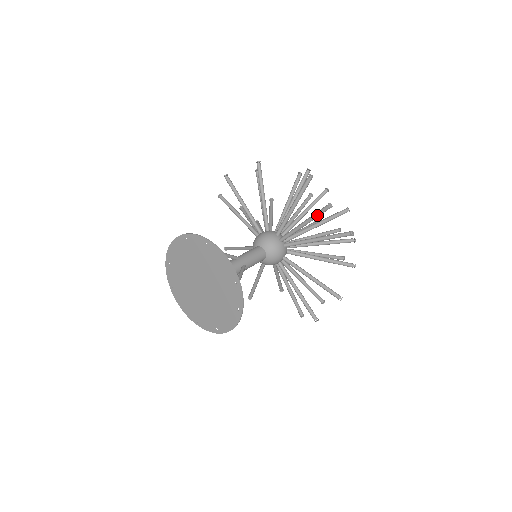
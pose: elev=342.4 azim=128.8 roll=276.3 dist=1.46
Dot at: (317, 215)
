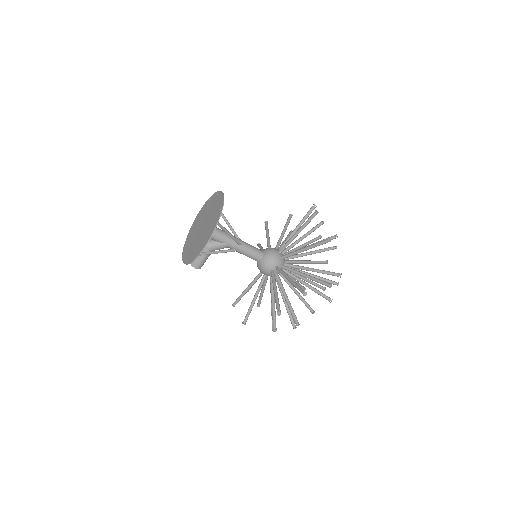
Dot at: (307, 221)
